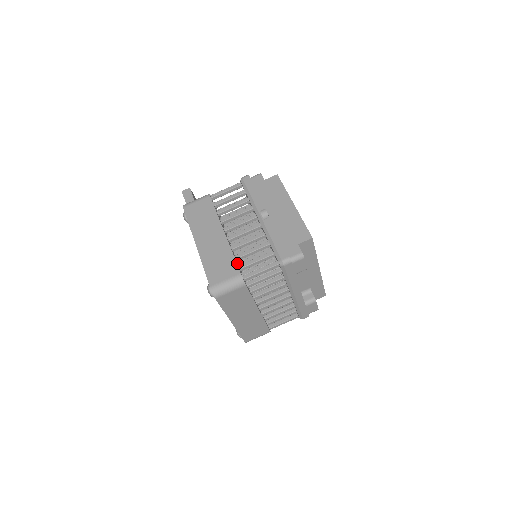
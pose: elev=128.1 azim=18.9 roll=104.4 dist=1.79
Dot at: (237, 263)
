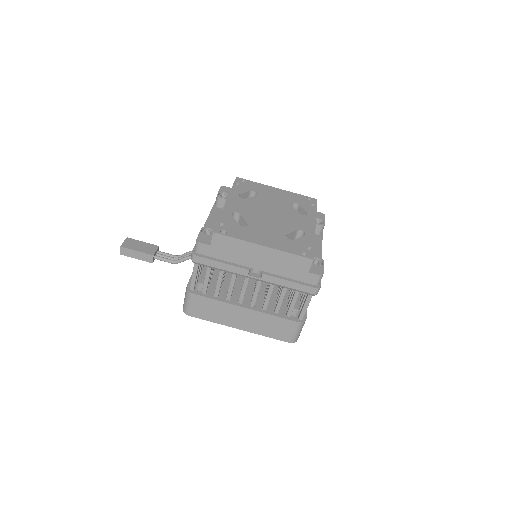
Dot at: (280, 311)
